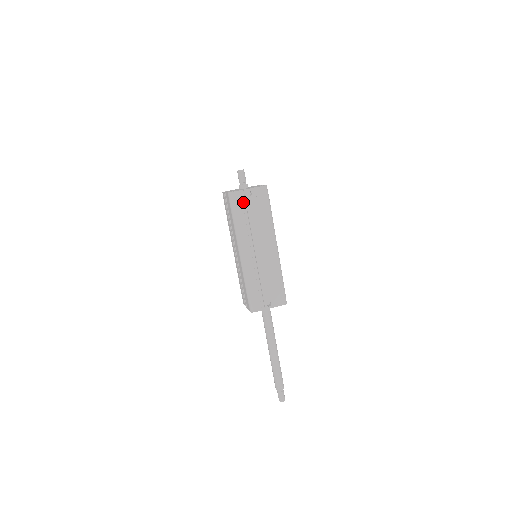
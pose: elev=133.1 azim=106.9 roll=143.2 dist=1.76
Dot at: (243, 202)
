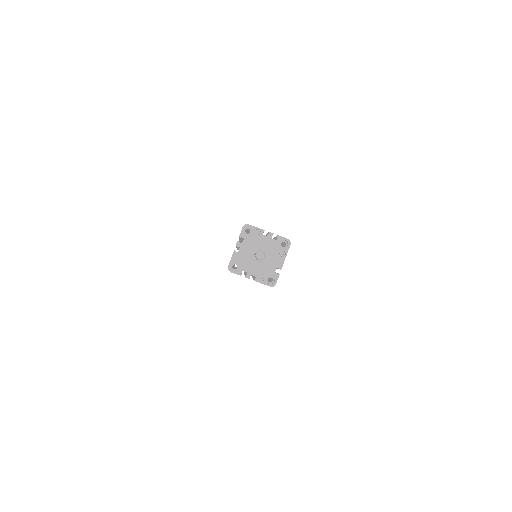
Dot at: occluded
